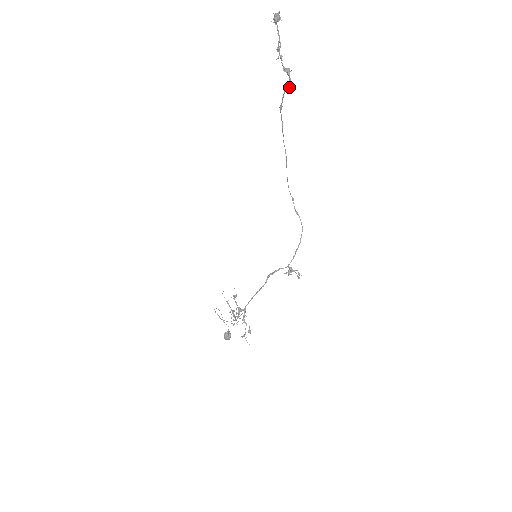
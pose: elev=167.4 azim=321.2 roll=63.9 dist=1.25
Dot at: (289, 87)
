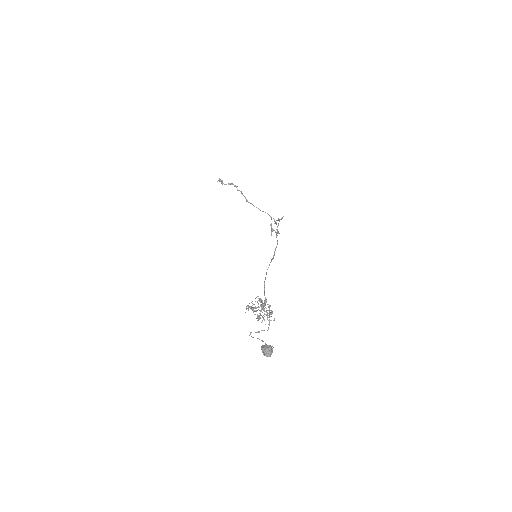
Dot at: (236, 187)
